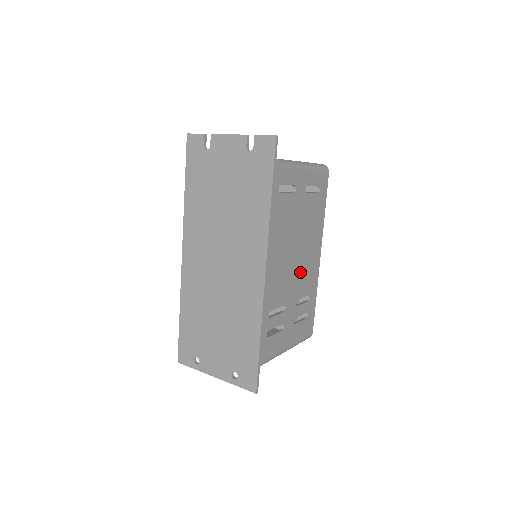
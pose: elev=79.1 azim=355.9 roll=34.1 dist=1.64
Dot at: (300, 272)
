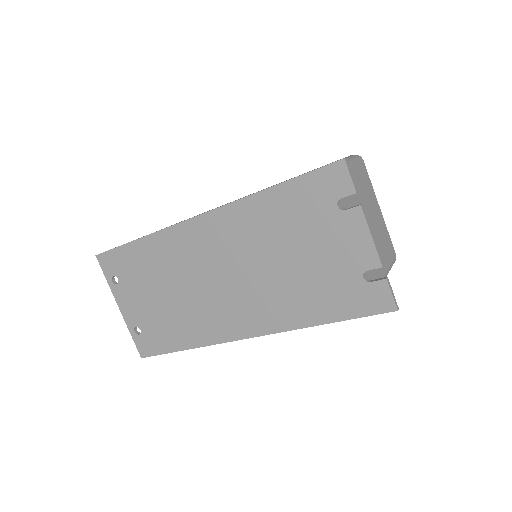
Dot at: occluded
